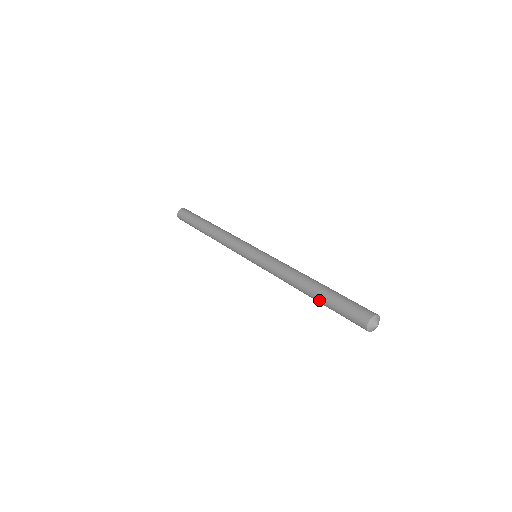
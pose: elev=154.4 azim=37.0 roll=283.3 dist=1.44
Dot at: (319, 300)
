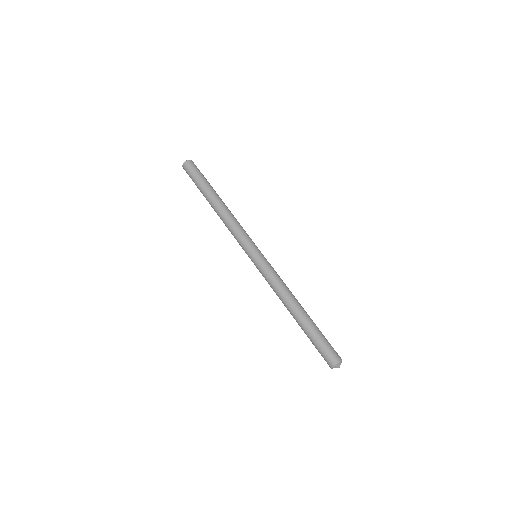
Dot at: (302, 328)
